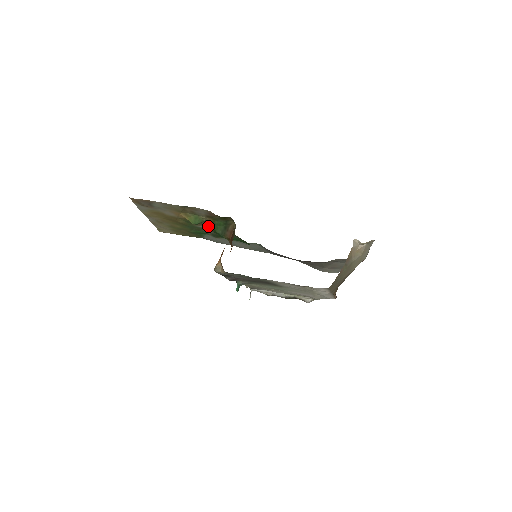
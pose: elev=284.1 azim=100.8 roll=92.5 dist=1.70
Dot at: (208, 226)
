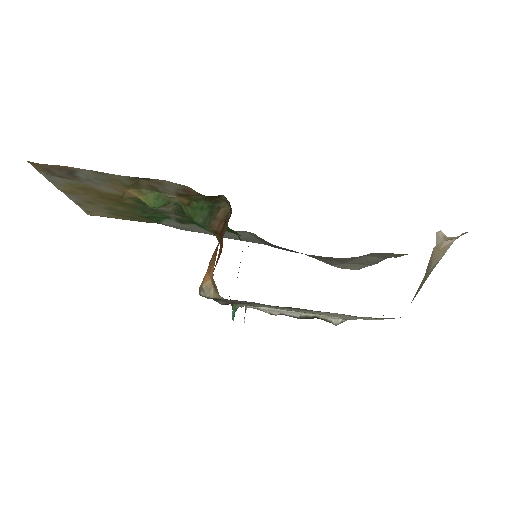
Dot at: (174, 208)
